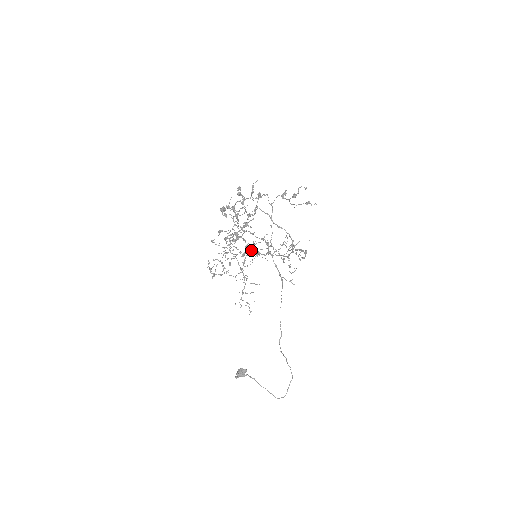
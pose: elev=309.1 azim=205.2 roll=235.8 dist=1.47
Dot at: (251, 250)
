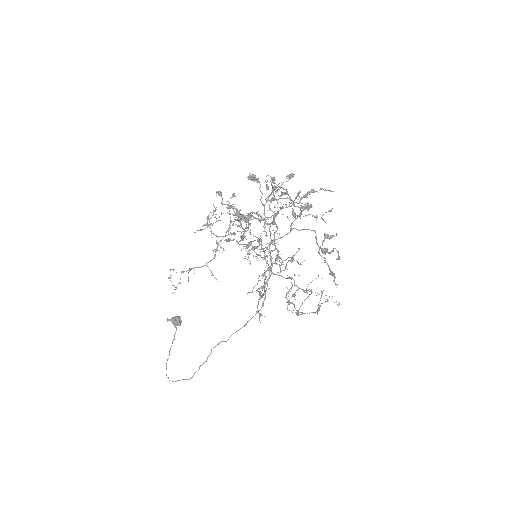
Dot at: (246, 245)
